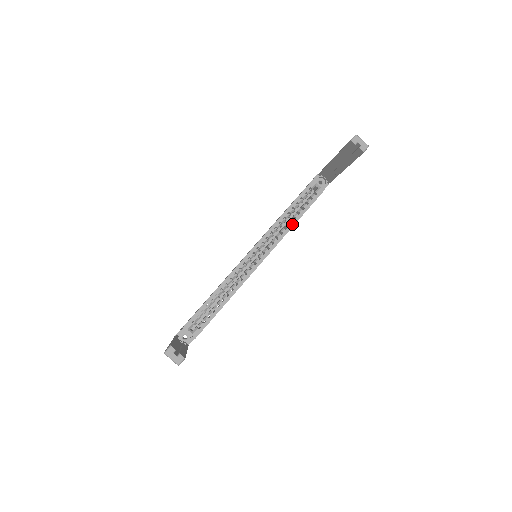
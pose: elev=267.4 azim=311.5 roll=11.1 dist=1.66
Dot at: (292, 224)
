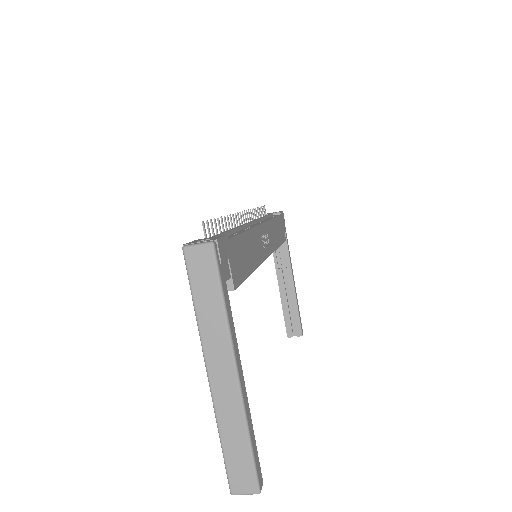
Dot at: occluded
